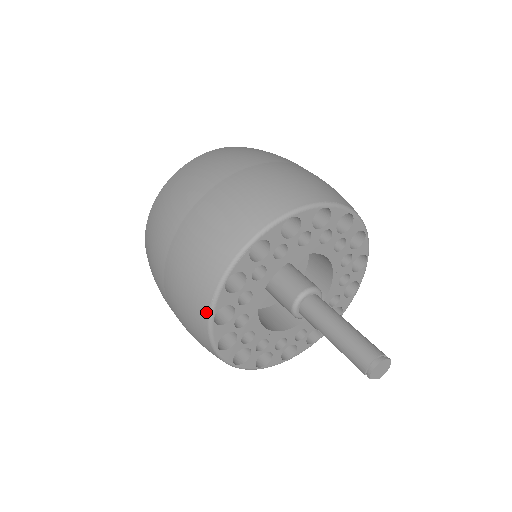
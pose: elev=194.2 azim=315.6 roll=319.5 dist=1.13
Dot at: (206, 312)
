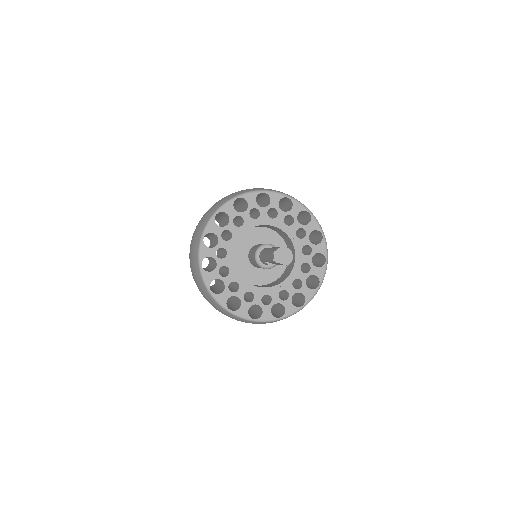
Dot at: (197, 263)
